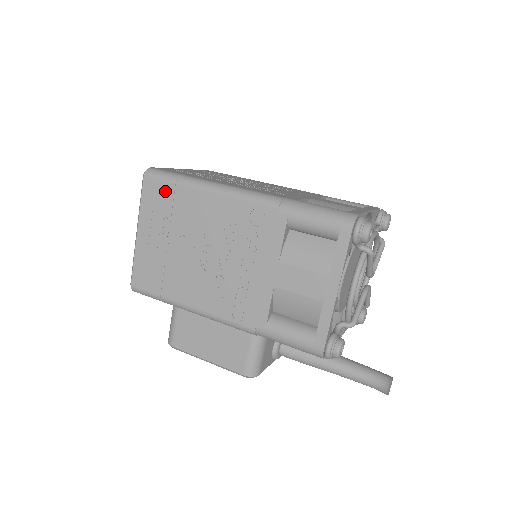
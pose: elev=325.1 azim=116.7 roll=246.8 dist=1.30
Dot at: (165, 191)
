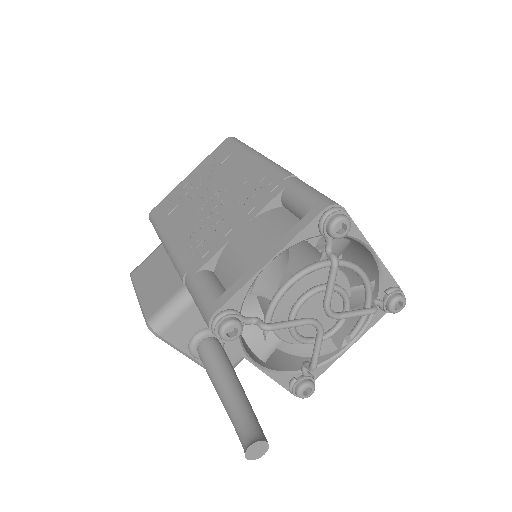
Dot at: (228, 150)
